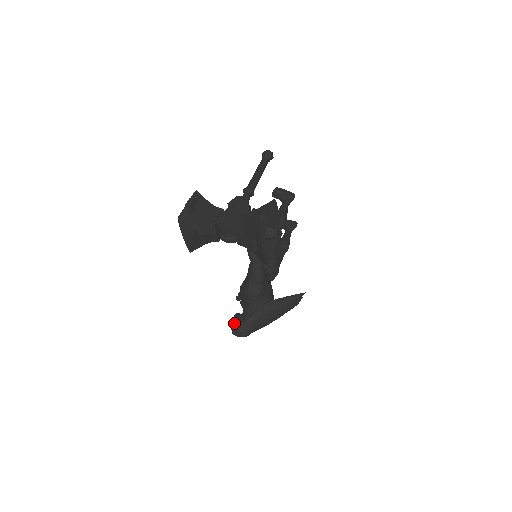
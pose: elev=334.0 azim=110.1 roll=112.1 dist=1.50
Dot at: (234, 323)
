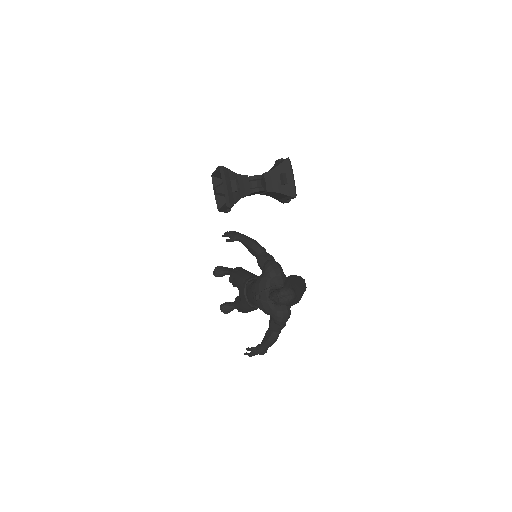
Dot at: (277, 291)
